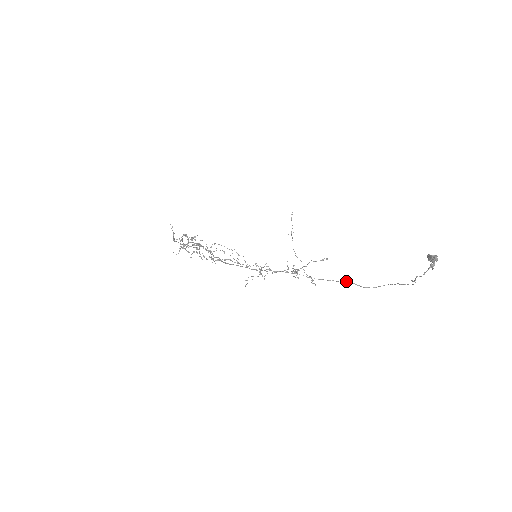
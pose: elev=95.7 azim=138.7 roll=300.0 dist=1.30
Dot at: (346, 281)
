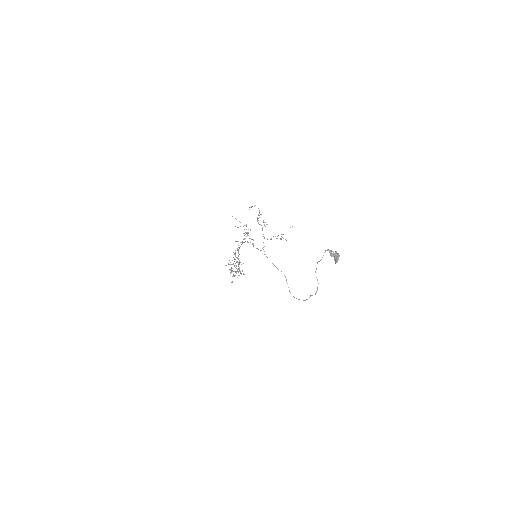
Dot at: occluded
